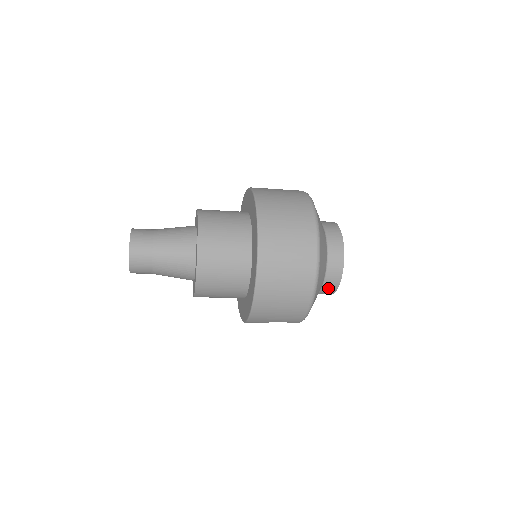
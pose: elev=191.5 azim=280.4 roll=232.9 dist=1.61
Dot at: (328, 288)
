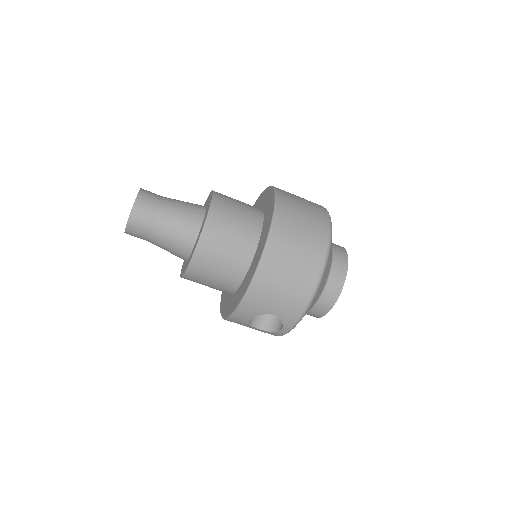
Dot at: (327, 298)
